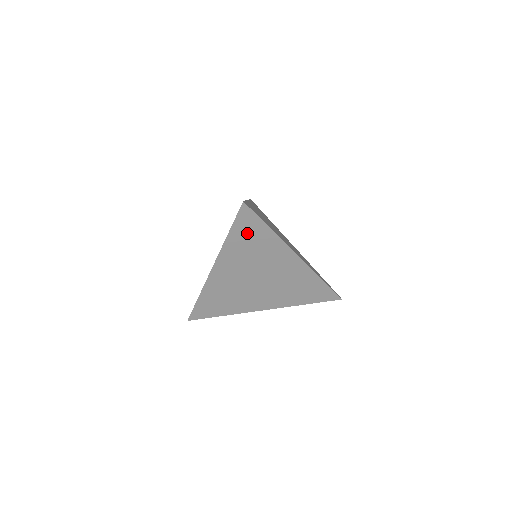
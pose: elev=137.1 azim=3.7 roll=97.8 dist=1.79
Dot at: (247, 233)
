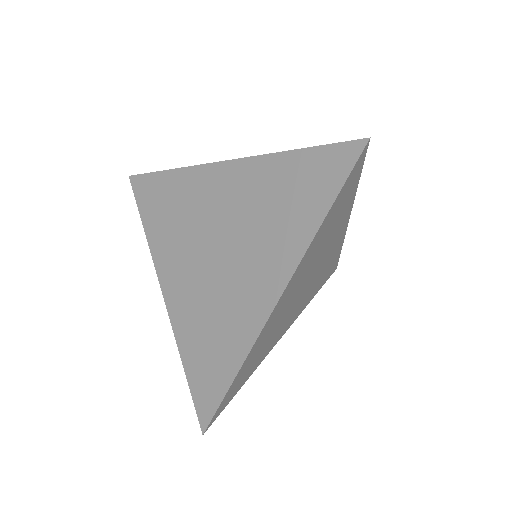
Dot at: (339, 204)
